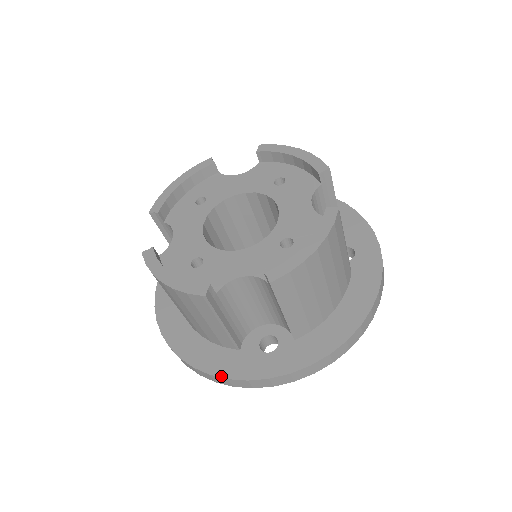
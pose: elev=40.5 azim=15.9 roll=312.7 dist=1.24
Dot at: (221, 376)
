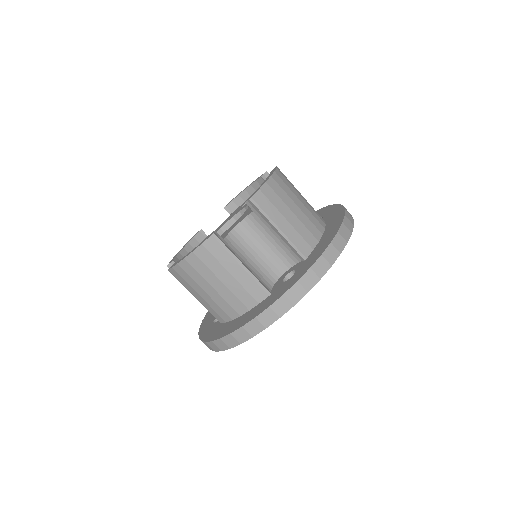
Dot at: (264, 310)
